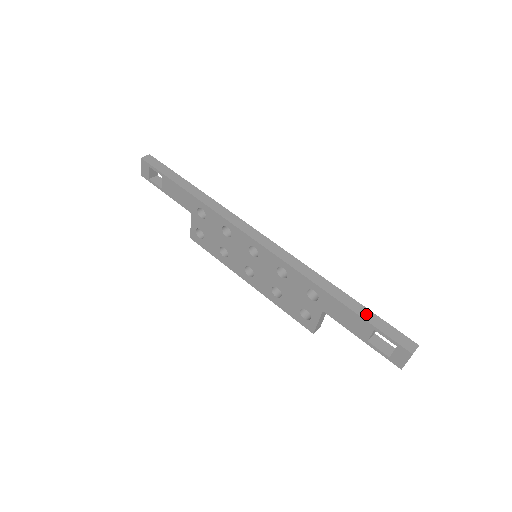
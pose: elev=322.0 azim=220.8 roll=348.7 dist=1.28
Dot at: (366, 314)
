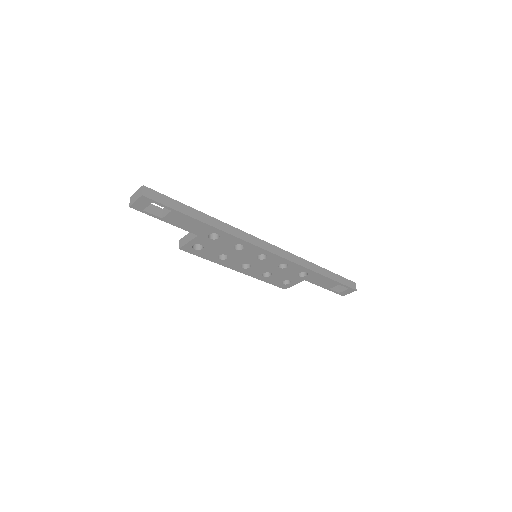
Dot at: (335, 277)
